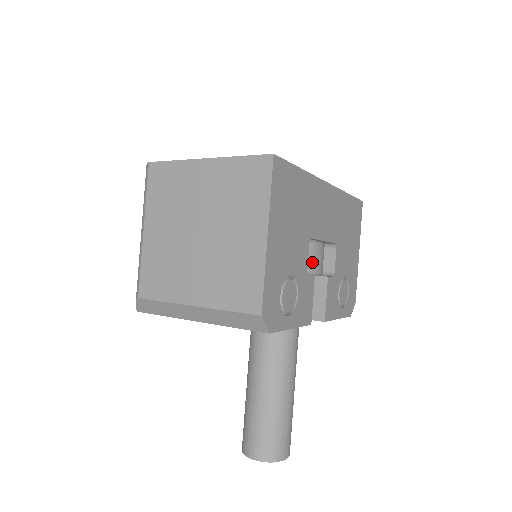
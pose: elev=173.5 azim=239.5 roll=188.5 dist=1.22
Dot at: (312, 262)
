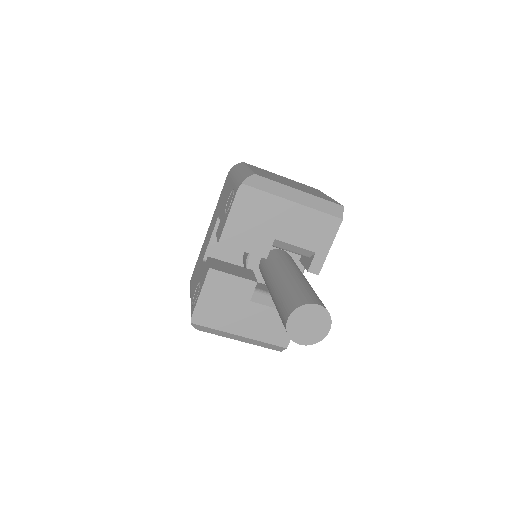
Dot at: occluded
